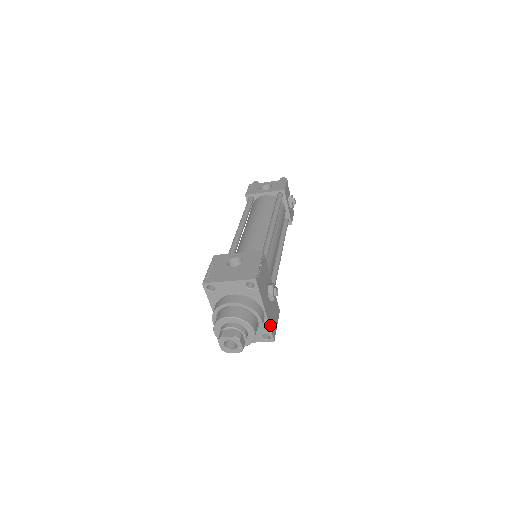
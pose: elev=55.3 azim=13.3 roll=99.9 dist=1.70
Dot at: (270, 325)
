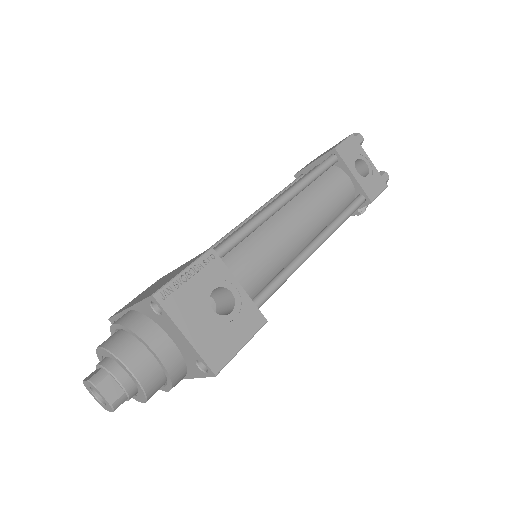
Dot at: occluded
